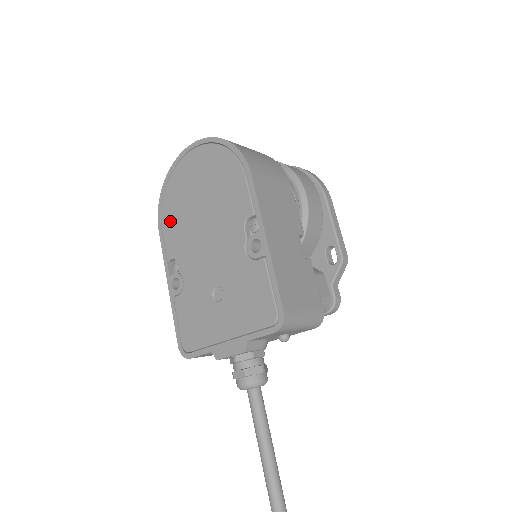
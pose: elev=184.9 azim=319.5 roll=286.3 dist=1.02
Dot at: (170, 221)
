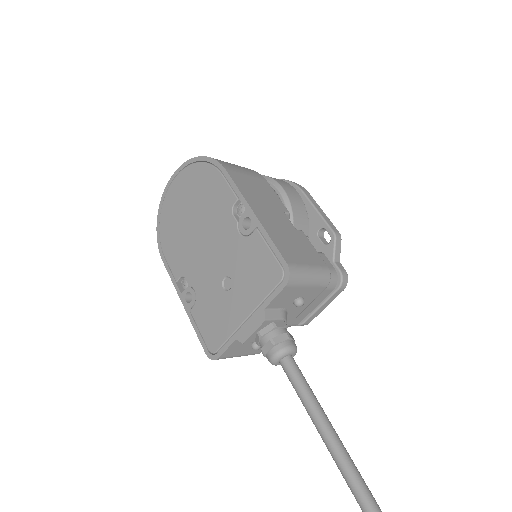
Dot at: (170, 247)
